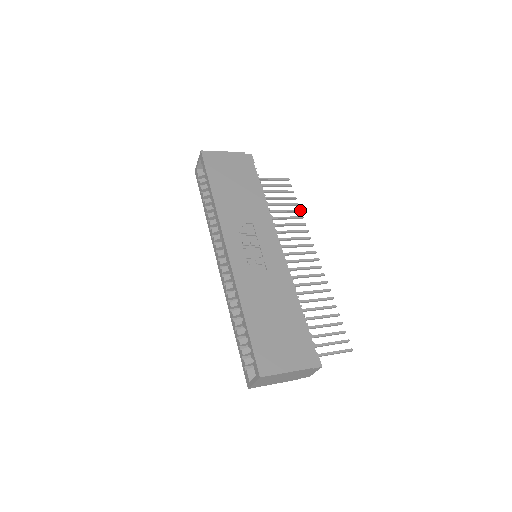
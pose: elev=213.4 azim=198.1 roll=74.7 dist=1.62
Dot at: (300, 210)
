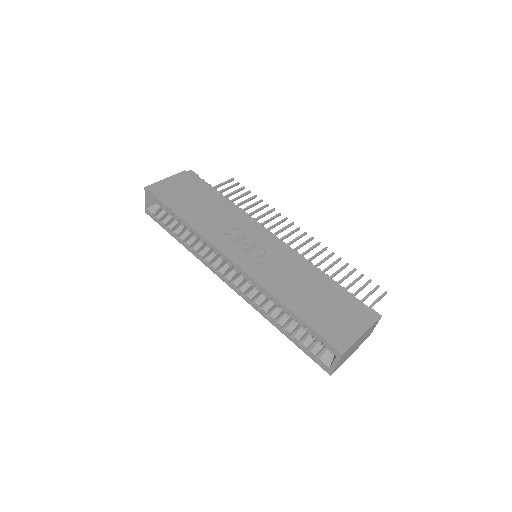
Dot at: (261, 200)
